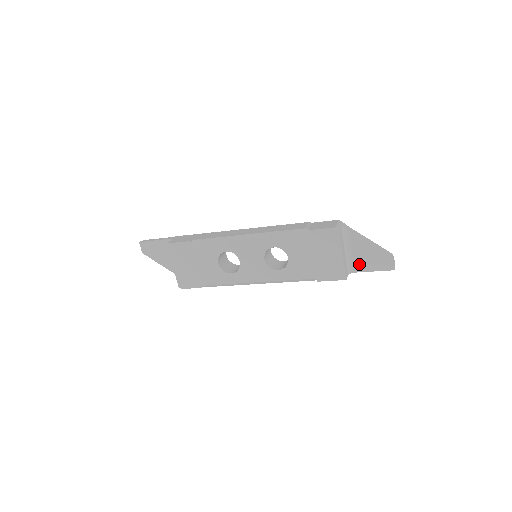
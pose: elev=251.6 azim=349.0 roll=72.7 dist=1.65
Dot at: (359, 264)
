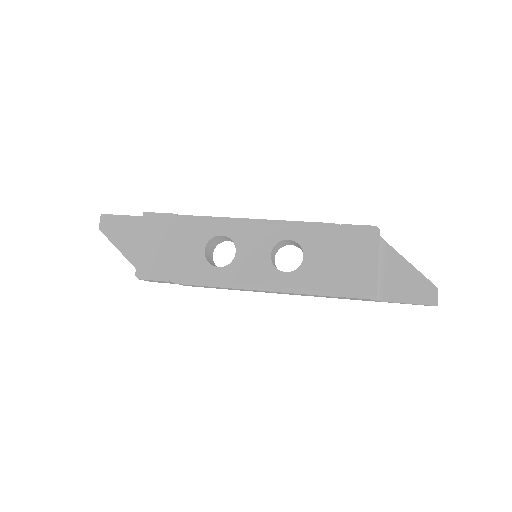
Dot at: (390, 290)
